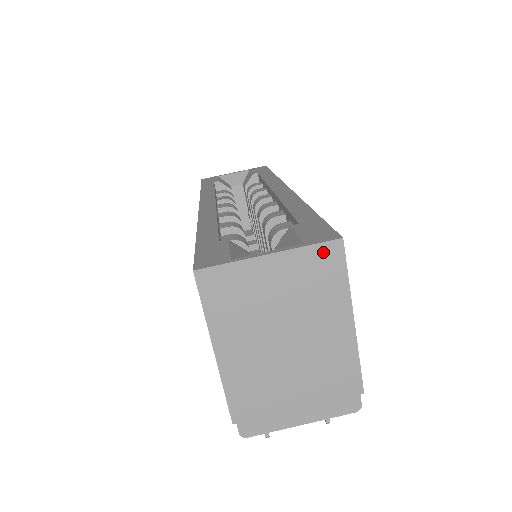
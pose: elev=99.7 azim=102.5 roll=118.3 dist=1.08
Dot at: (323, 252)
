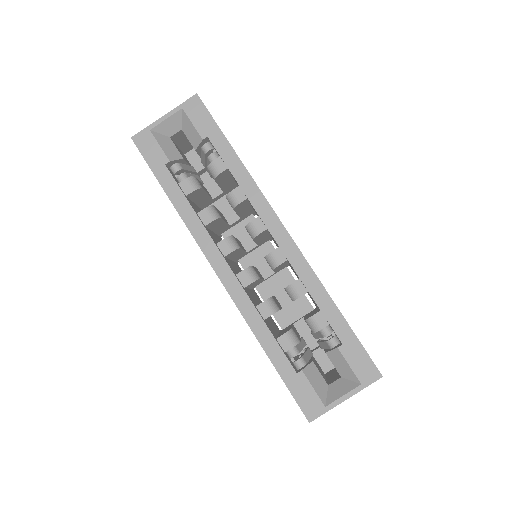
Dot at: (371, 382)
